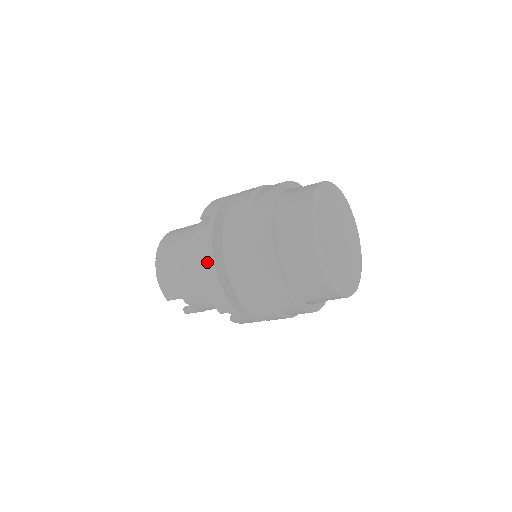
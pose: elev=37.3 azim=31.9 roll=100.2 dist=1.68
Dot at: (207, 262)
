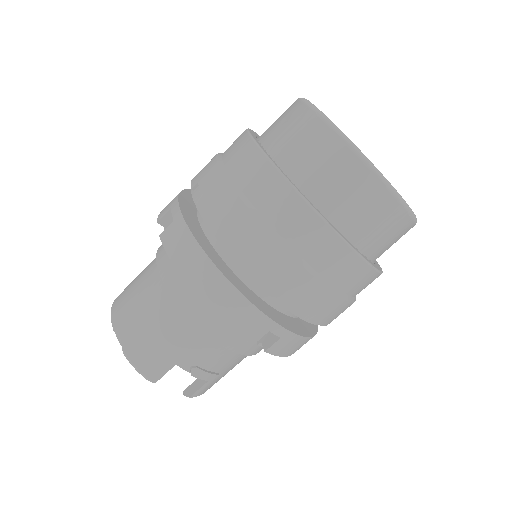
Dot at: (194, 260)
